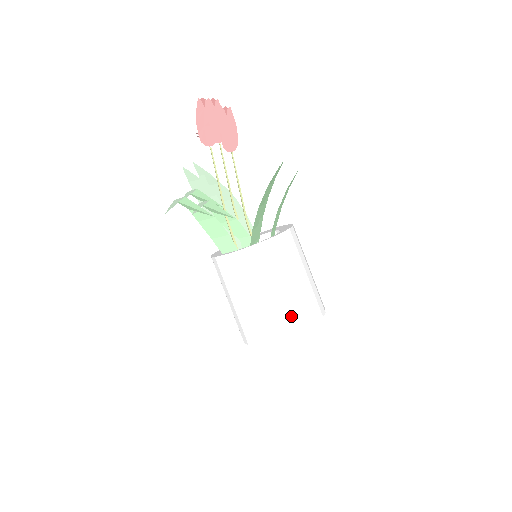
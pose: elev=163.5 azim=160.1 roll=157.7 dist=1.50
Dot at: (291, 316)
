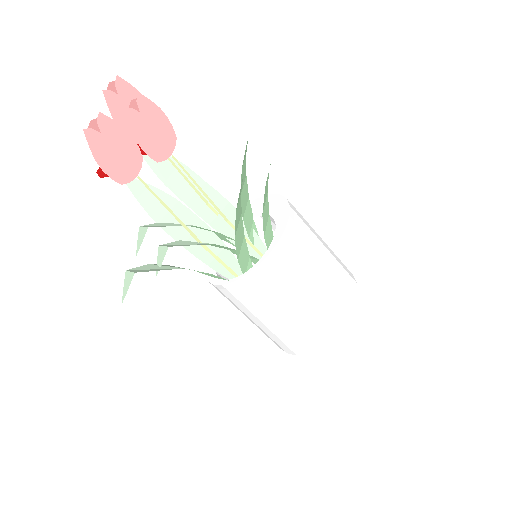
Dot at: (317, 329)
